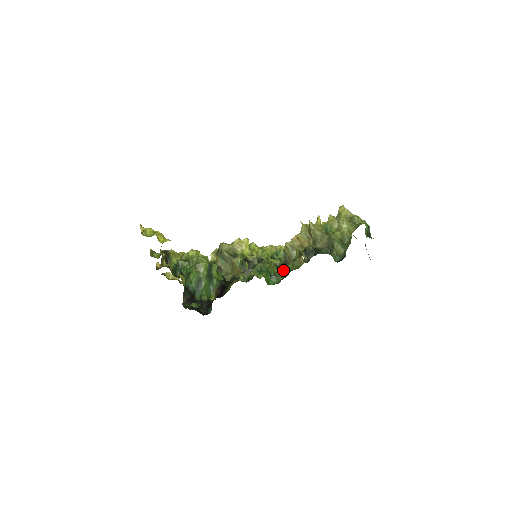
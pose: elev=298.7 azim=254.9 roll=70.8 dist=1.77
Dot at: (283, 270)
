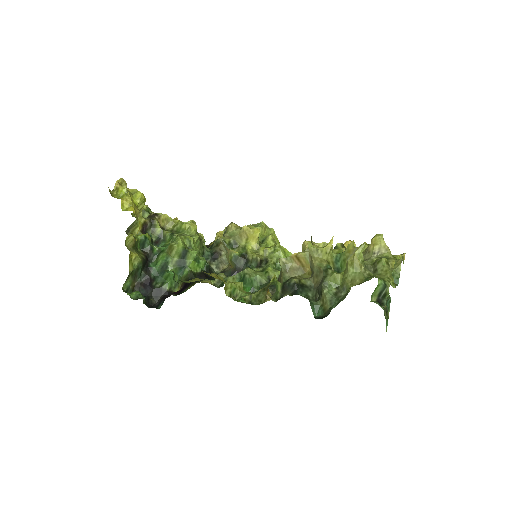
Dot at: occluded
